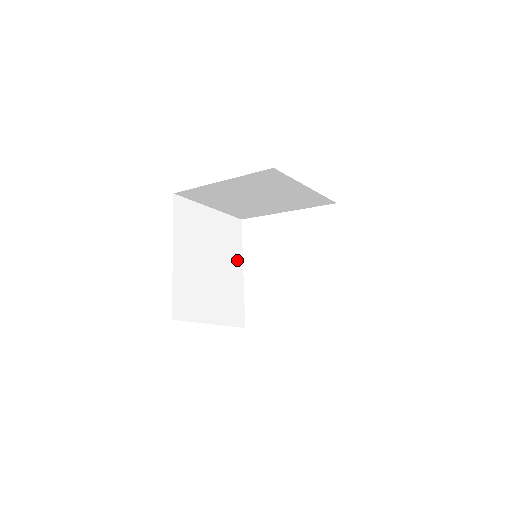
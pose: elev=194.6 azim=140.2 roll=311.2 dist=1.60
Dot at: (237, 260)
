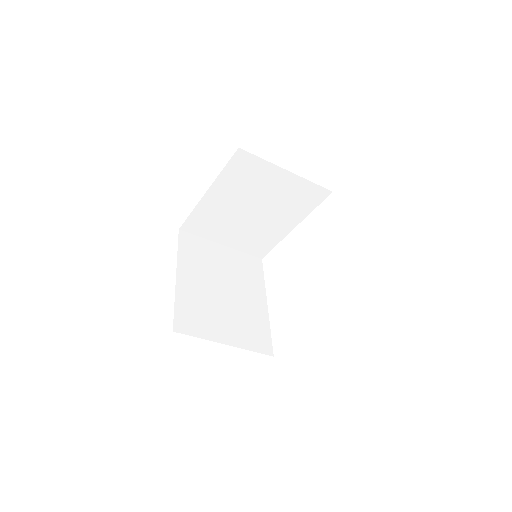
Dot at: (258, 292)
